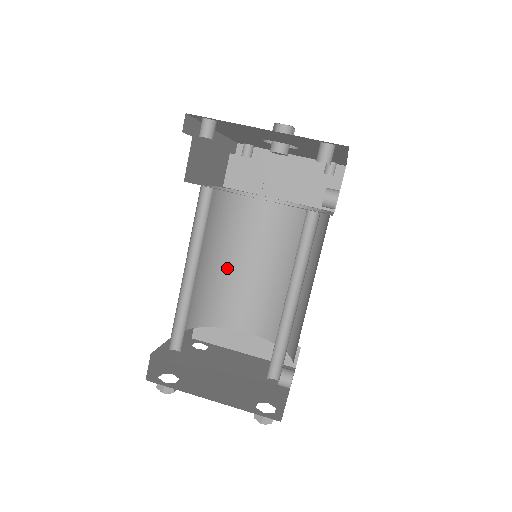
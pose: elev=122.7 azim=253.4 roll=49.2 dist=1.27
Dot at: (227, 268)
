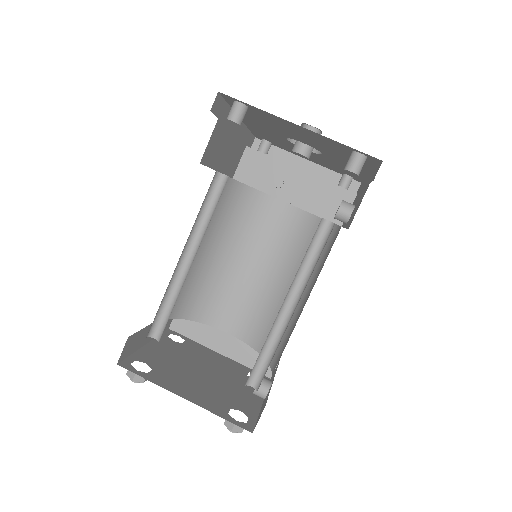
Dot at: (221, 263)
